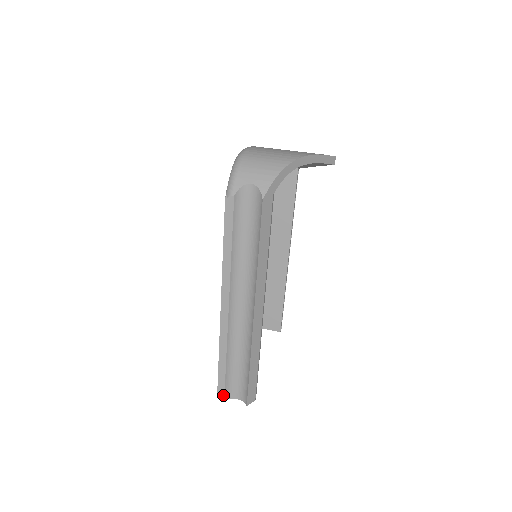
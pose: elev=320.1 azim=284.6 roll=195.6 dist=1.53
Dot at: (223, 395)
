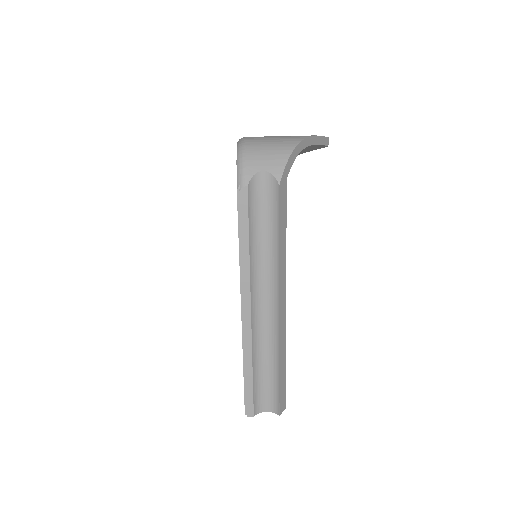
Dot at: (252, 411)
